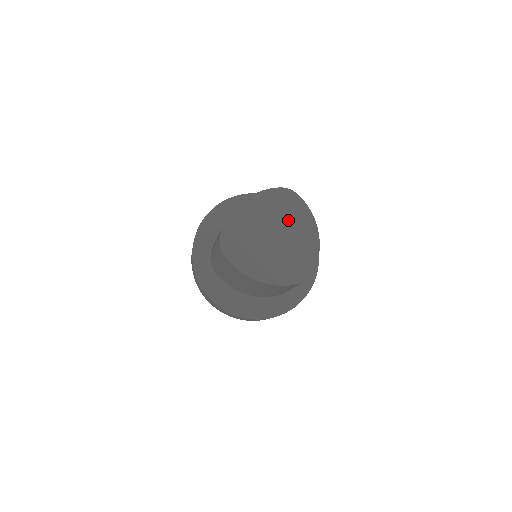
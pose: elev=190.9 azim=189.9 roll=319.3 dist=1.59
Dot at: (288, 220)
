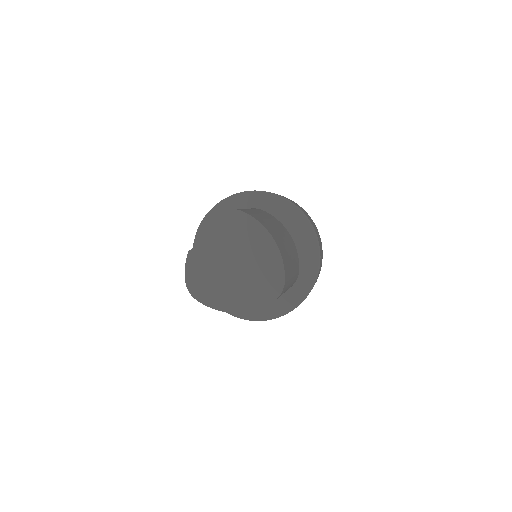
Dot at: (241, 242)
